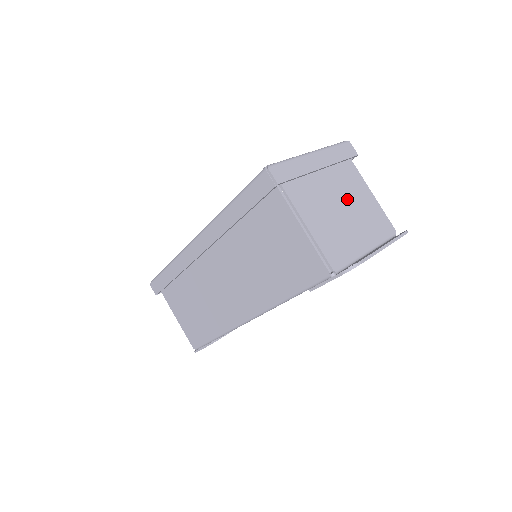
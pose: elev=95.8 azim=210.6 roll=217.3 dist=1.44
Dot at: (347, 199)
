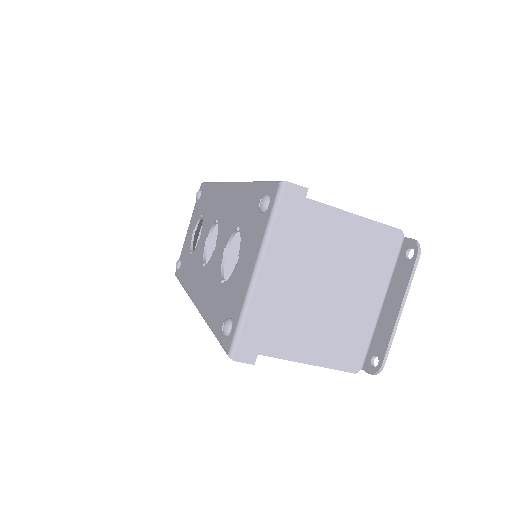
Dot at: (329, 270)
